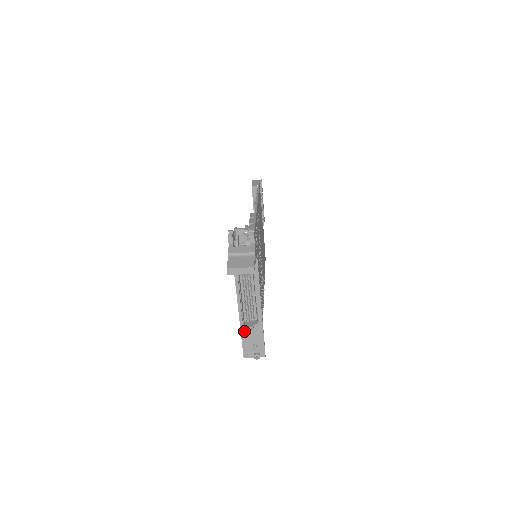
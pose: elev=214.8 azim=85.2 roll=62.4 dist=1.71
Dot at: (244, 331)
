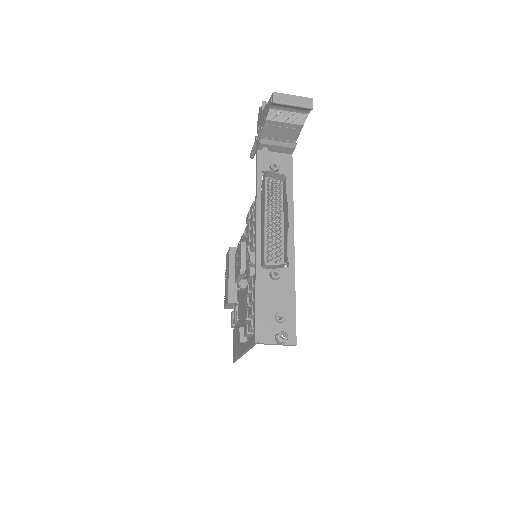
Dot at: (262, 281)
